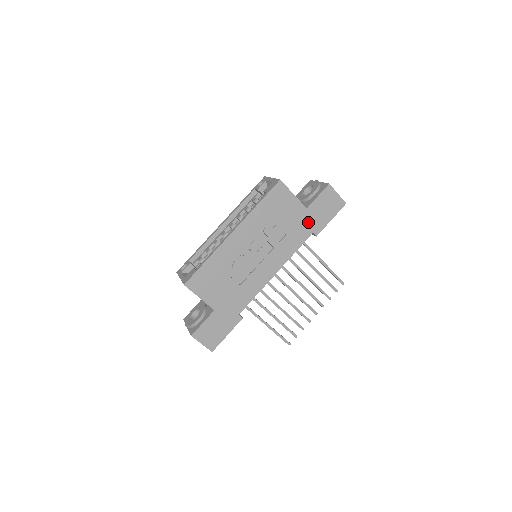
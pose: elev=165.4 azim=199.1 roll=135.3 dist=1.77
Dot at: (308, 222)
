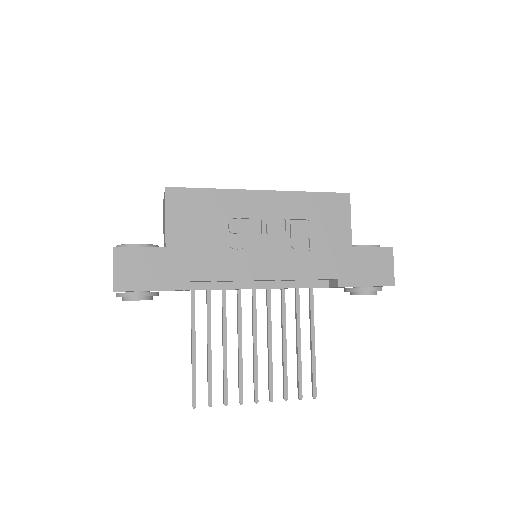
Dot at: (342, 263)
